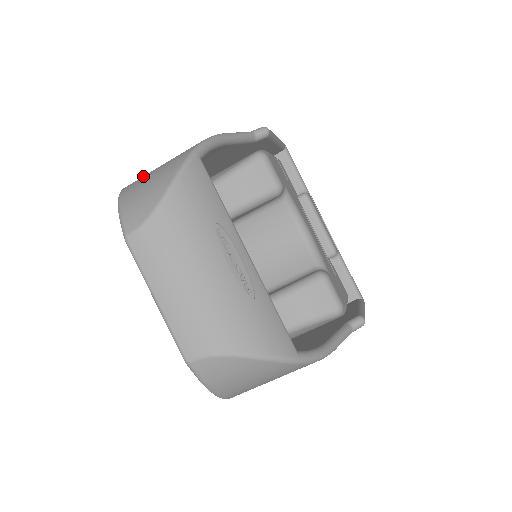
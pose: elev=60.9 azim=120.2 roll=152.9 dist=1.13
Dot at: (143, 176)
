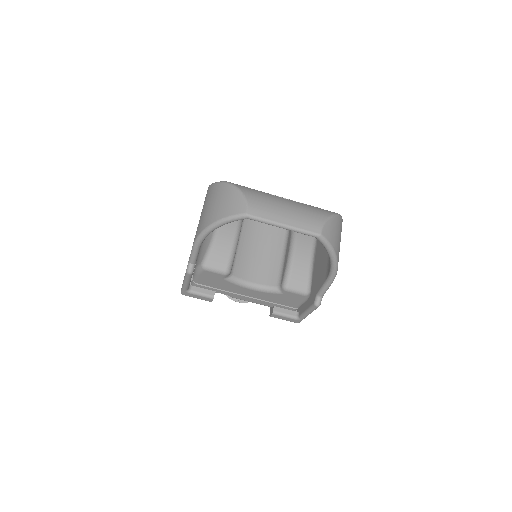
Dot at: (205, 217)
